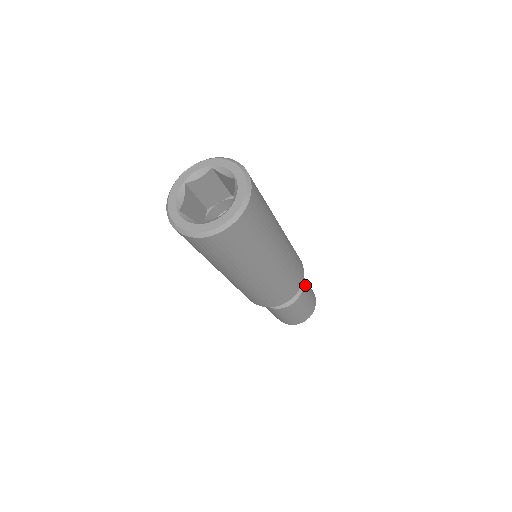
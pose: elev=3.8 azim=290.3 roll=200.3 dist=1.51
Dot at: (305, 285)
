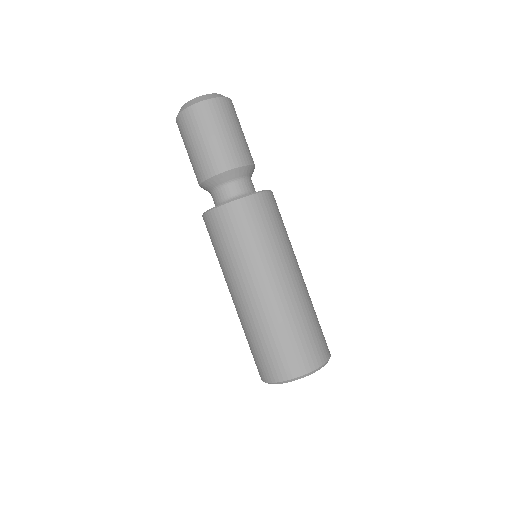
Dot at: occluded
